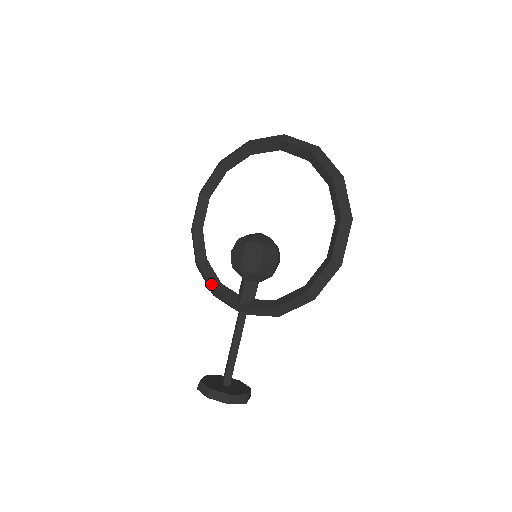
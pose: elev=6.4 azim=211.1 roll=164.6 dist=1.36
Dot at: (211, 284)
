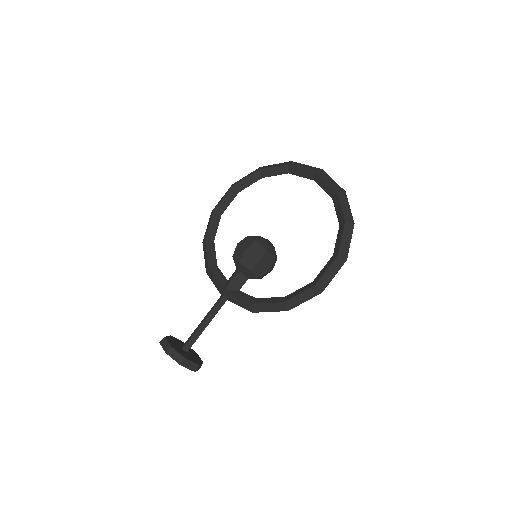
Dot at: (209, 263)
